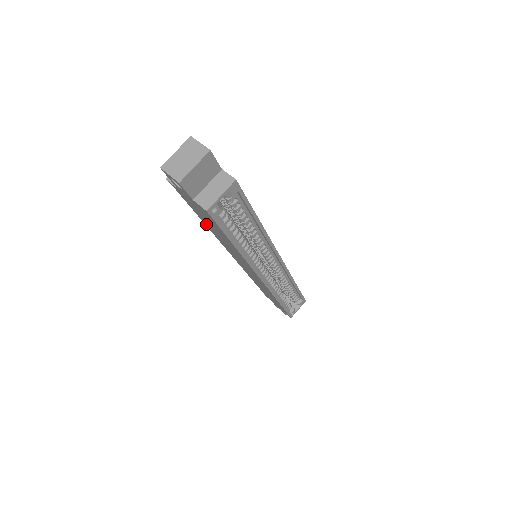
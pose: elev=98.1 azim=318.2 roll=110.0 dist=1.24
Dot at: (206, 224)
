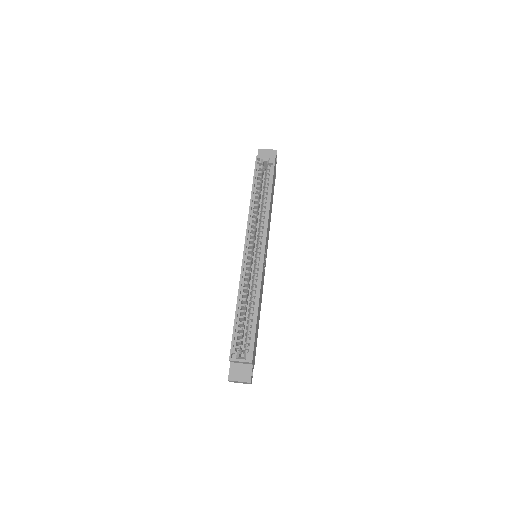
Dot at: occluded
